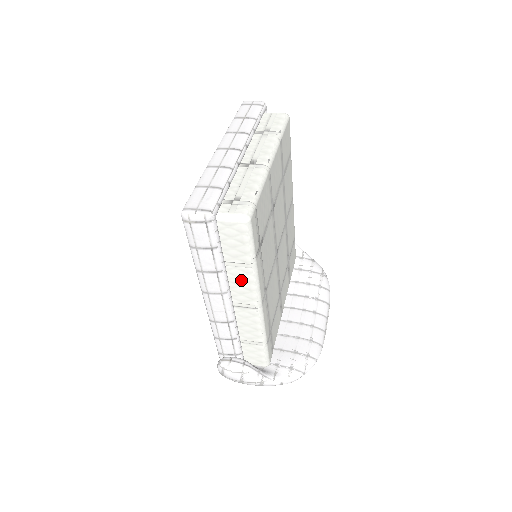
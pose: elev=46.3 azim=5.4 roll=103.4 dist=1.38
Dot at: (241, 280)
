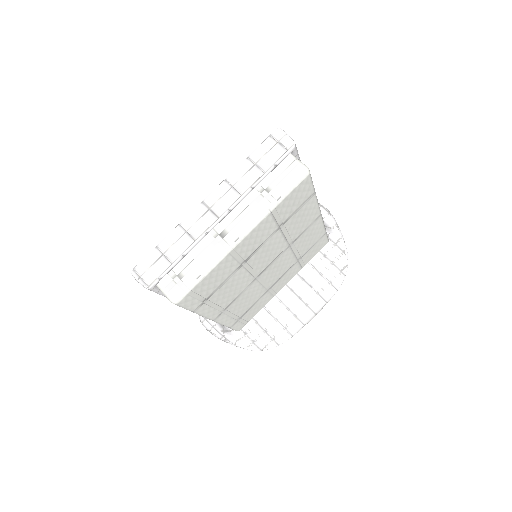
Dot at: occluded
